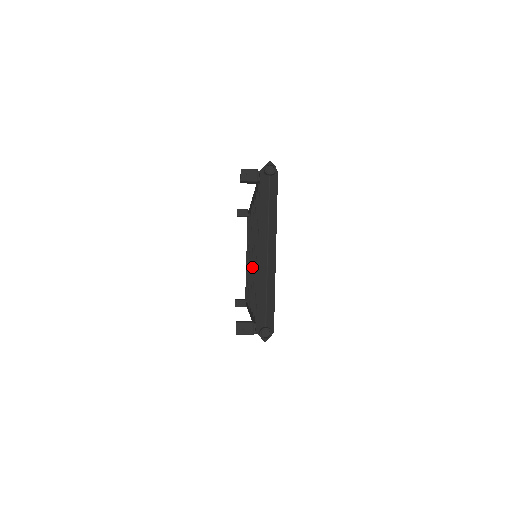
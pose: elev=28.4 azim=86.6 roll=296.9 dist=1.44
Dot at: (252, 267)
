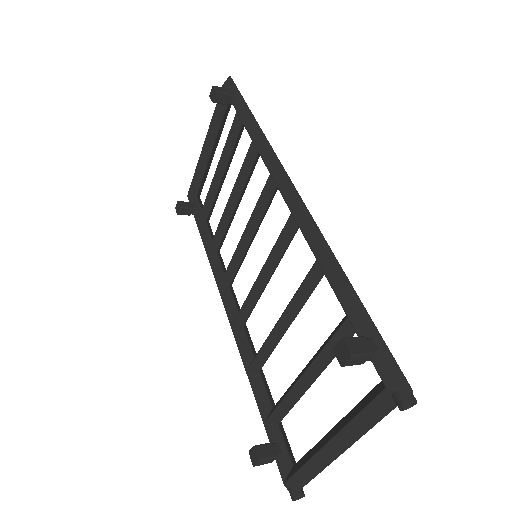
Dot at: (253, 287)
